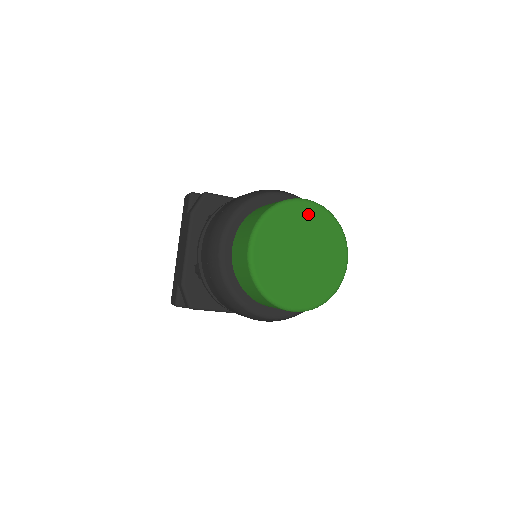
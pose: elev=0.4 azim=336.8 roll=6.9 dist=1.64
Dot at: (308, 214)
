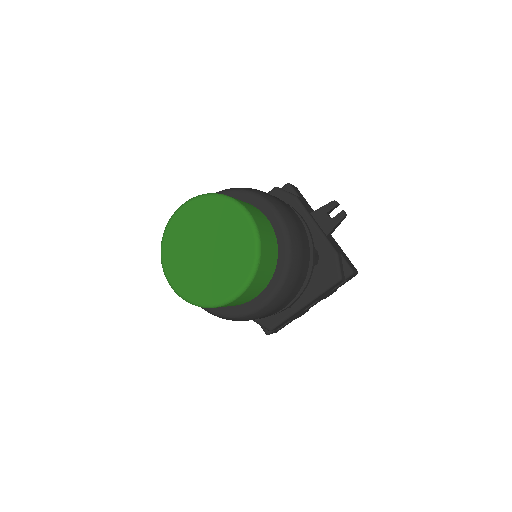
Dot at: (187, 216)
